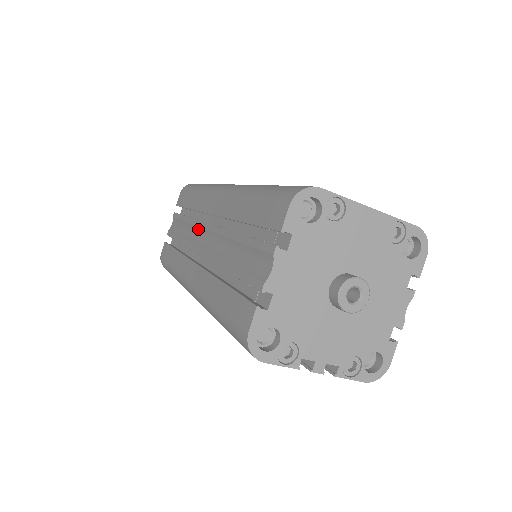
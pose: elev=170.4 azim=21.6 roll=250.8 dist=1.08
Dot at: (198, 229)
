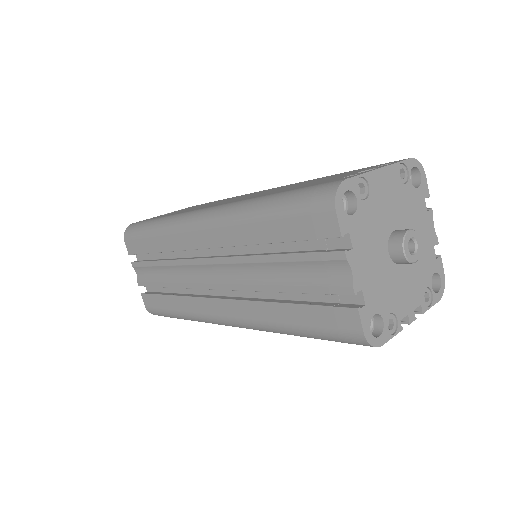
Dot at: (193, 267)
